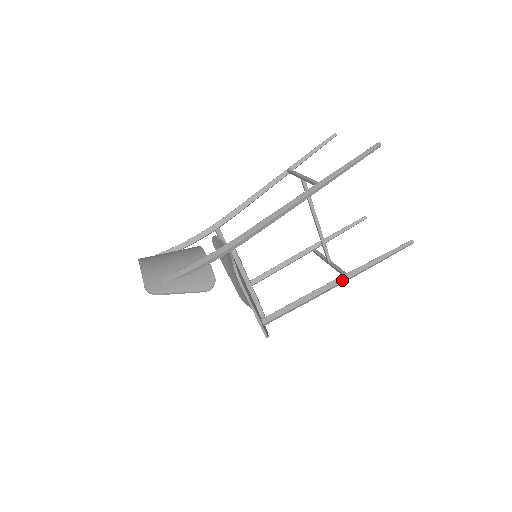
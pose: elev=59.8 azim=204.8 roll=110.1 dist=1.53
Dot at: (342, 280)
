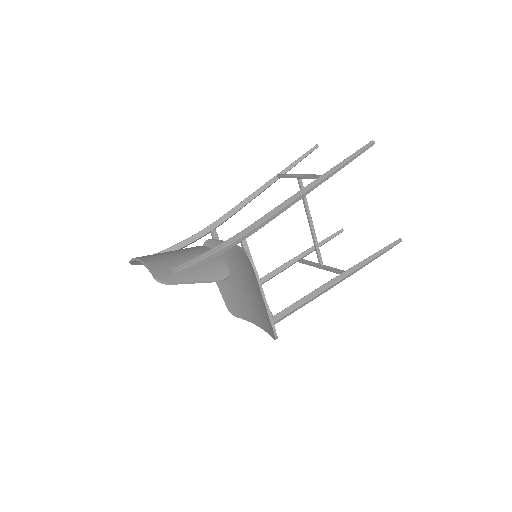
Dot at: (344, 276)
